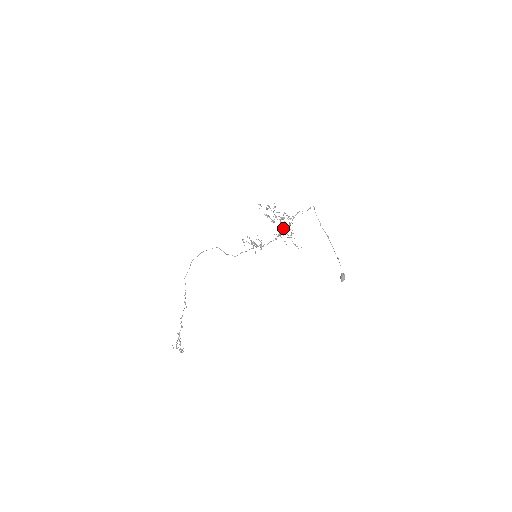
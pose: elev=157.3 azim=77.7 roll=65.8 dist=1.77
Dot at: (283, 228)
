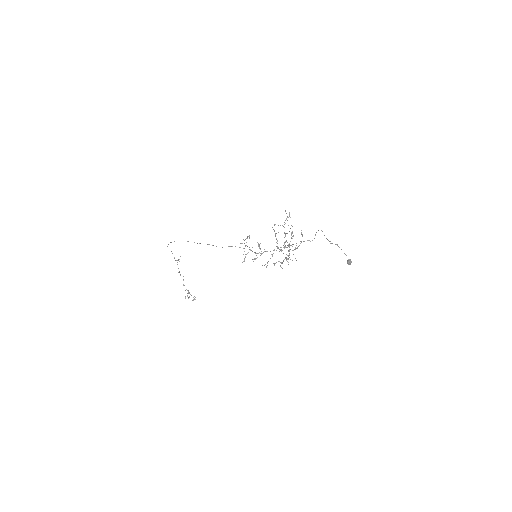
Dot at: (288, 251)
